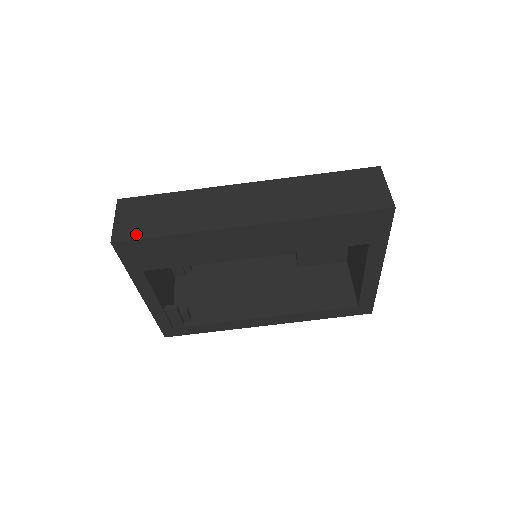
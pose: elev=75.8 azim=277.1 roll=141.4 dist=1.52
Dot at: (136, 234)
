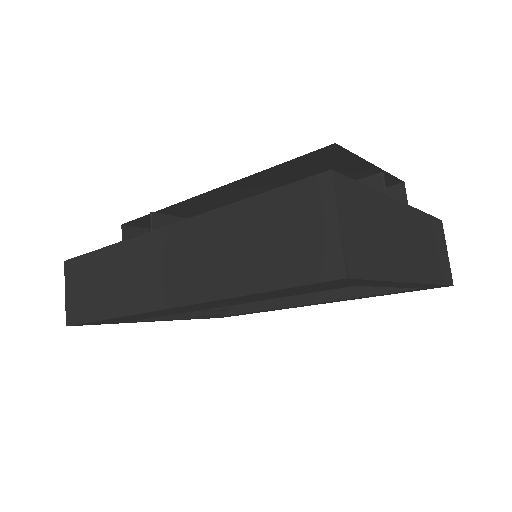
Dot at: (80, 316)
